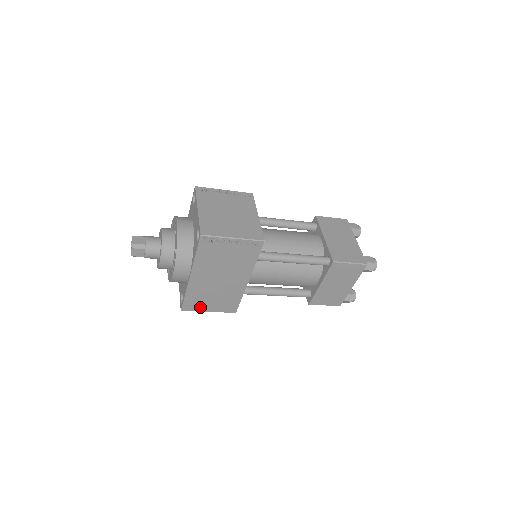
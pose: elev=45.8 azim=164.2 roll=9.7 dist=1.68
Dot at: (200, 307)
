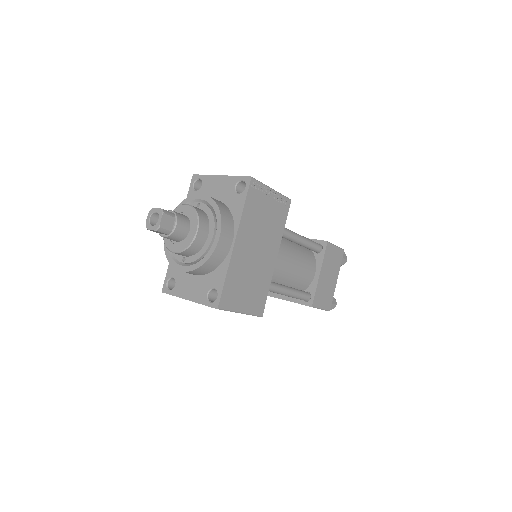
Dot at: (235, 303)
